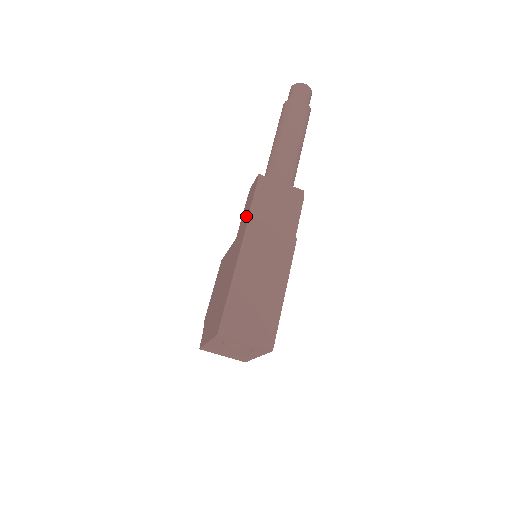
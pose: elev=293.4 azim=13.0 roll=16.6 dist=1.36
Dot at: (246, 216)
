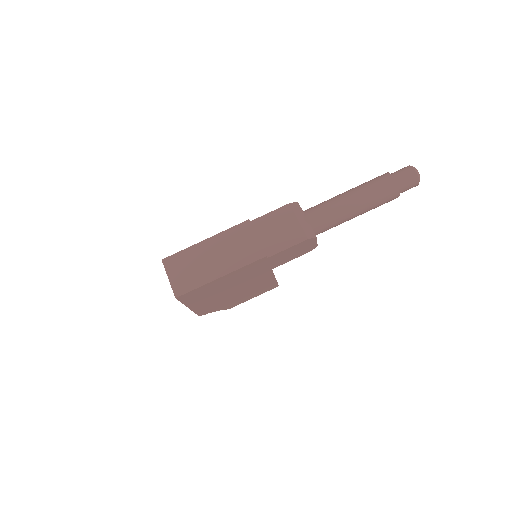
Dot at: occluded
